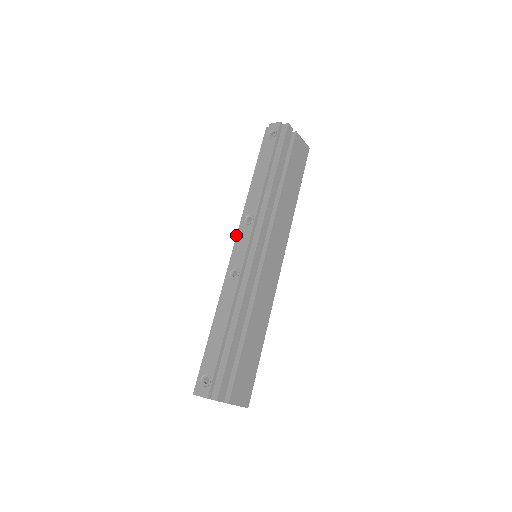
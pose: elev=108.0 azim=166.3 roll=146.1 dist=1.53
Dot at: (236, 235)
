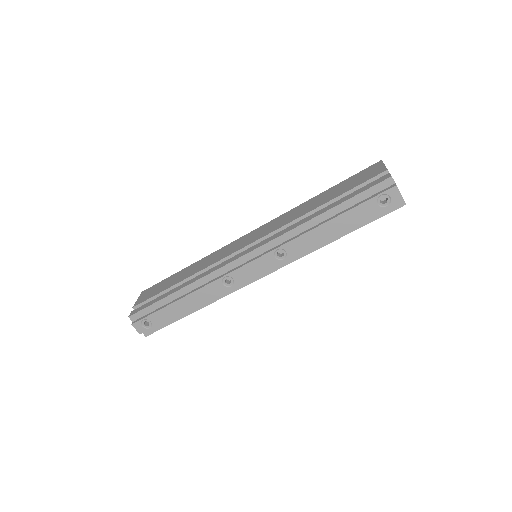
Dot at: (258, 247)
